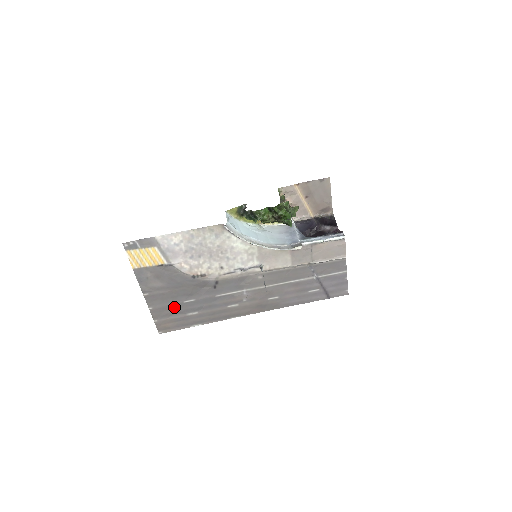
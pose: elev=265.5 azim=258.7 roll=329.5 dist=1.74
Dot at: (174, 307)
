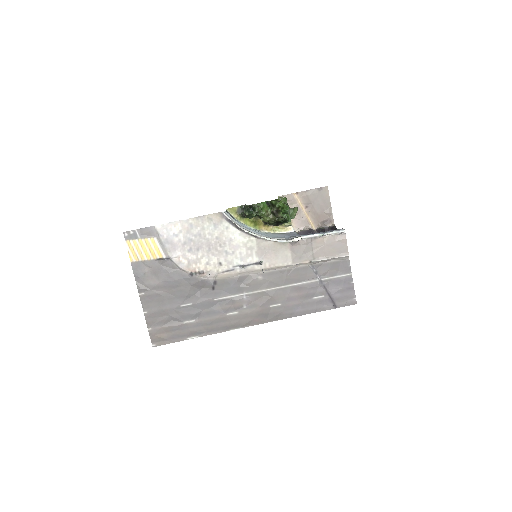
Dot at: (170, 312)
